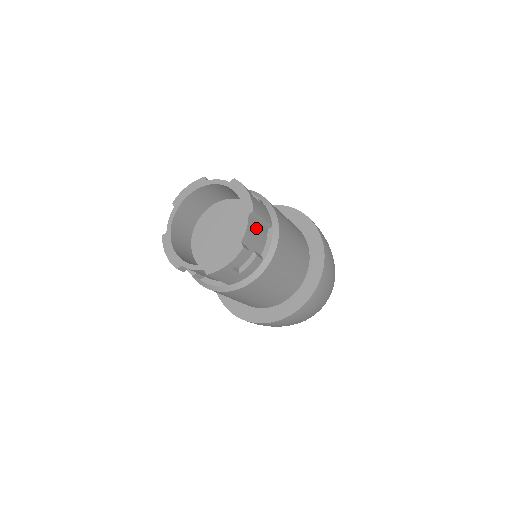
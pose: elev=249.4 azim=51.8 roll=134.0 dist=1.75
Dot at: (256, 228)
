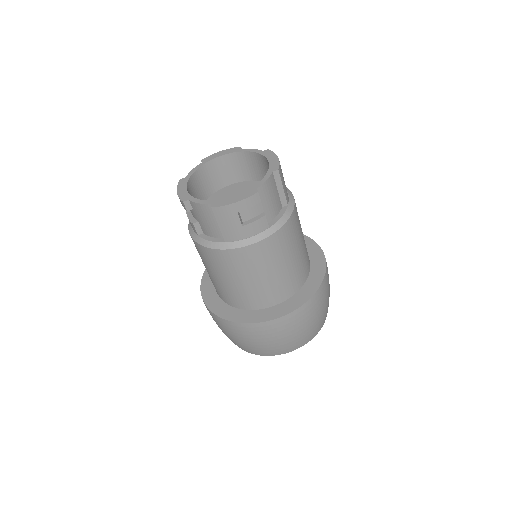
Dot at: (274, 191)
